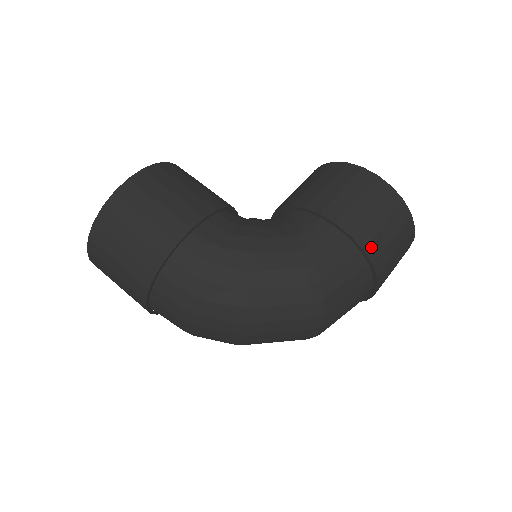
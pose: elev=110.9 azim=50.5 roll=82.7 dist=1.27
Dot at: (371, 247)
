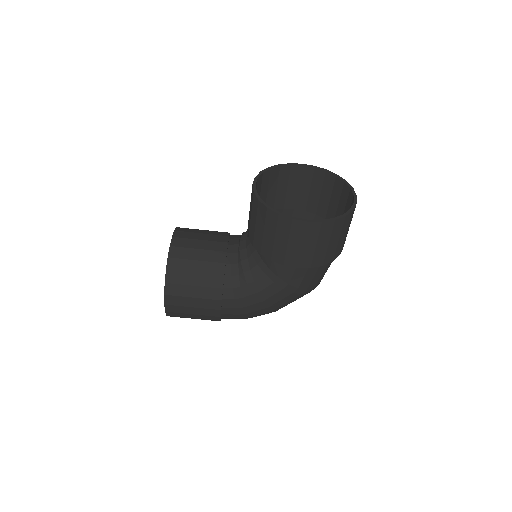
Dot at: (327, 259)
